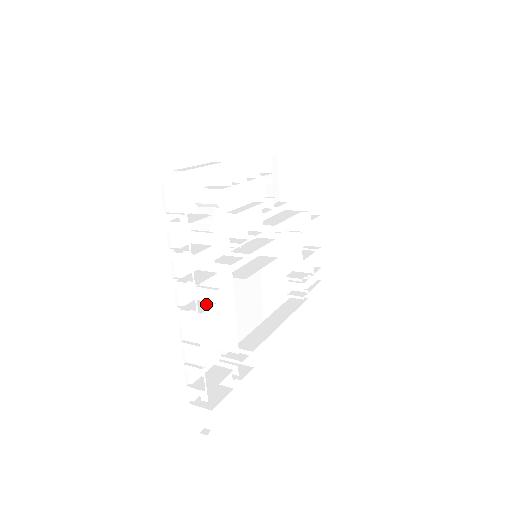
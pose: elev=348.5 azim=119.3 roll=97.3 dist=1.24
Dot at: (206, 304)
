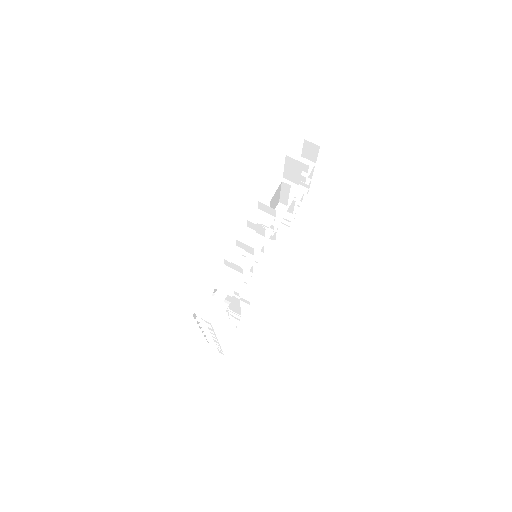
Dot at: occluded
